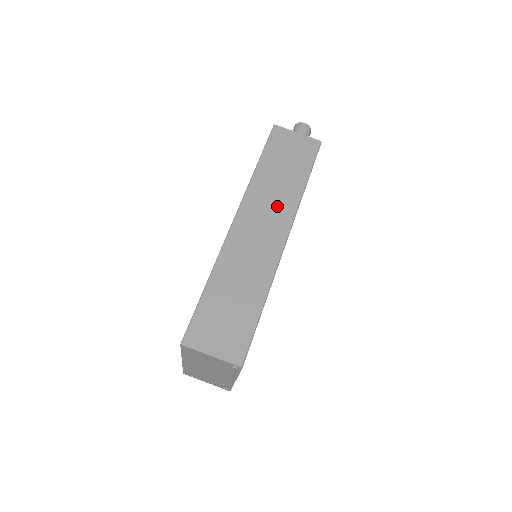
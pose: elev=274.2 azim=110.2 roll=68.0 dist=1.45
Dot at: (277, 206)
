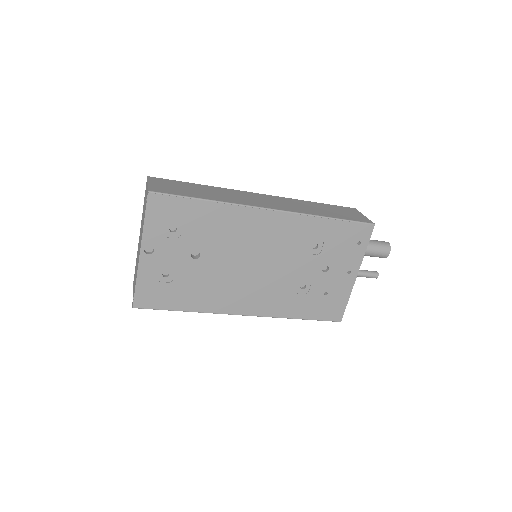
Dot at: (292, 206)
